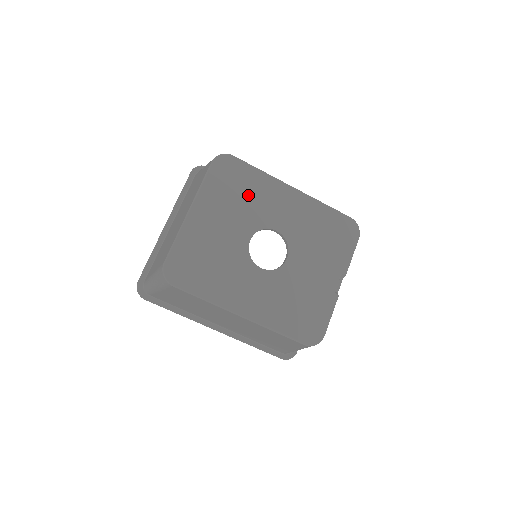
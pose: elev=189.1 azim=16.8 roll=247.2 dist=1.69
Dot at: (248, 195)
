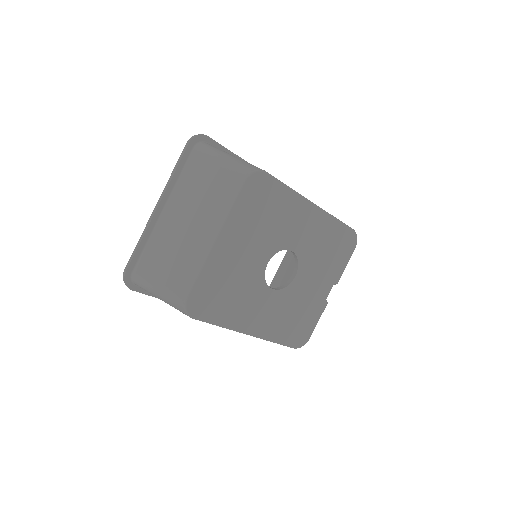
Dot at: (273, 216)
